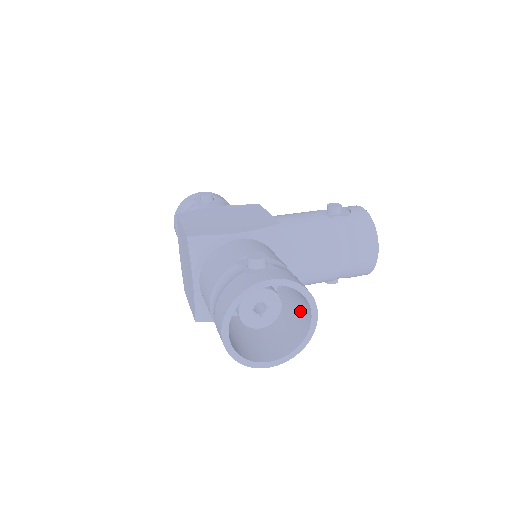
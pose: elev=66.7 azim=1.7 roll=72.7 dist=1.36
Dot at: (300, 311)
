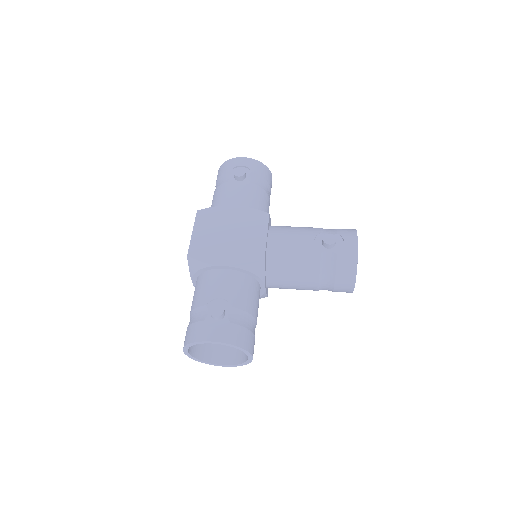
Dot at: occluded
